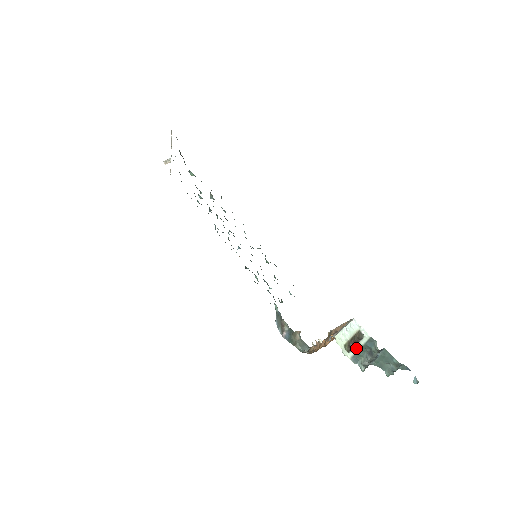
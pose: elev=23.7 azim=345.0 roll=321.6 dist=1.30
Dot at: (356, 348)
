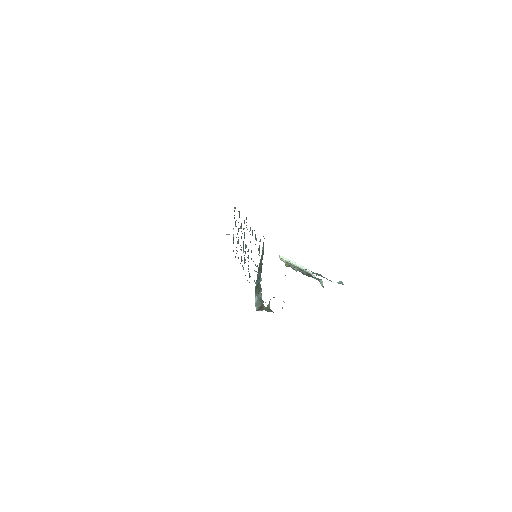
Dot at: occluded
